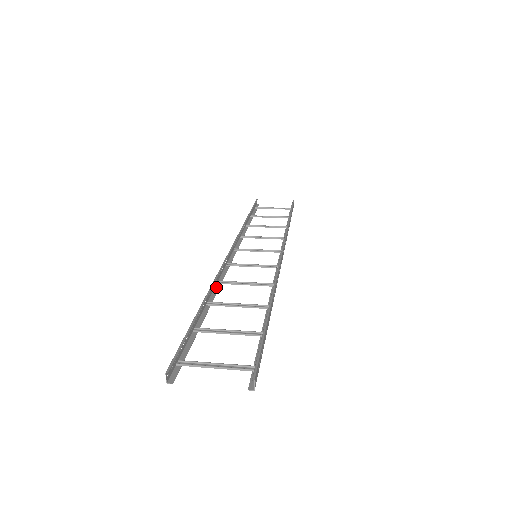
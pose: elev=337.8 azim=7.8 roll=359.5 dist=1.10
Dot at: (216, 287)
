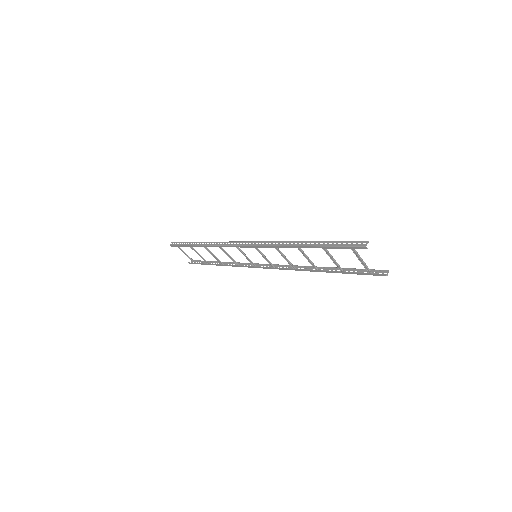
Dot at: (280, 246)
